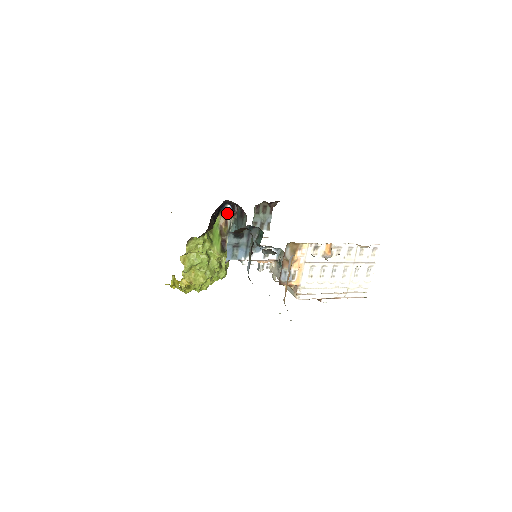
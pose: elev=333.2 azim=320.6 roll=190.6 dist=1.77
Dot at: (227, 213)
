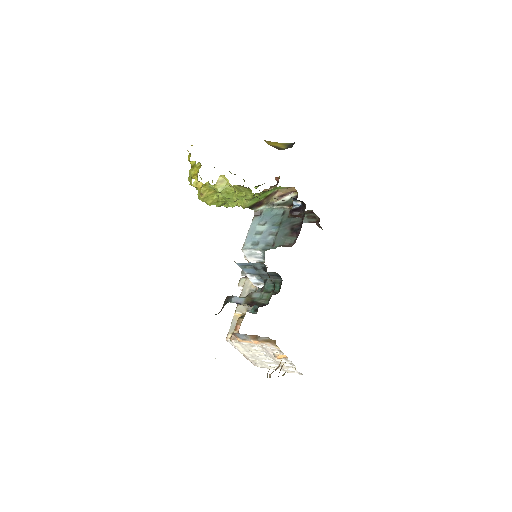
Dot at: (293, 192)
